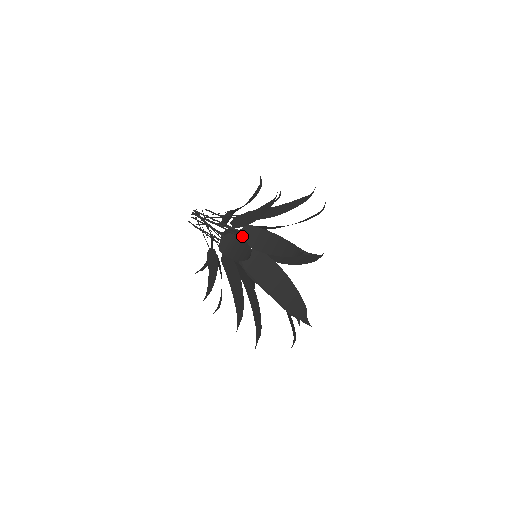
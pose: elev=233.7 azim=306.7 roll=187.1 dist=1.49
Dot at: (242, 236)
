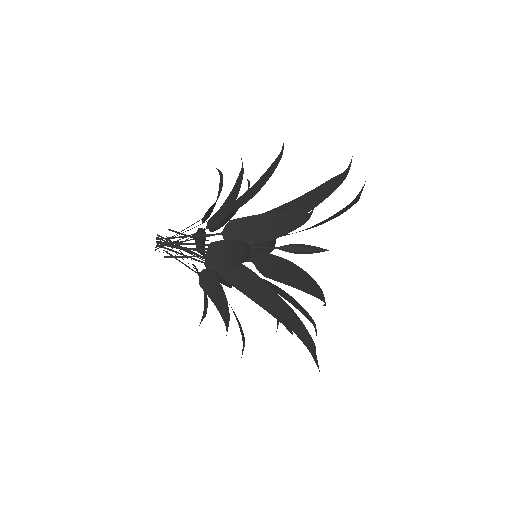
Dot at: (223, 272)
